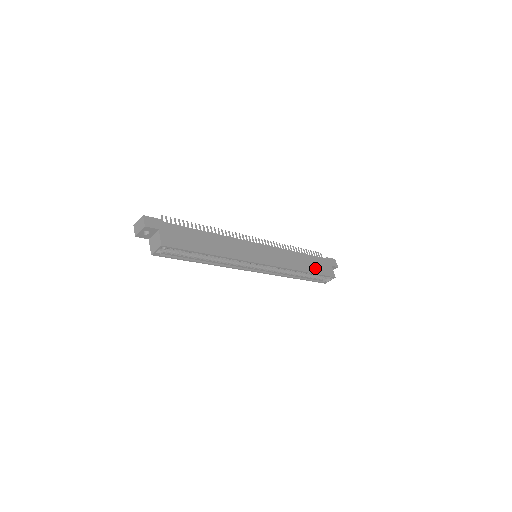
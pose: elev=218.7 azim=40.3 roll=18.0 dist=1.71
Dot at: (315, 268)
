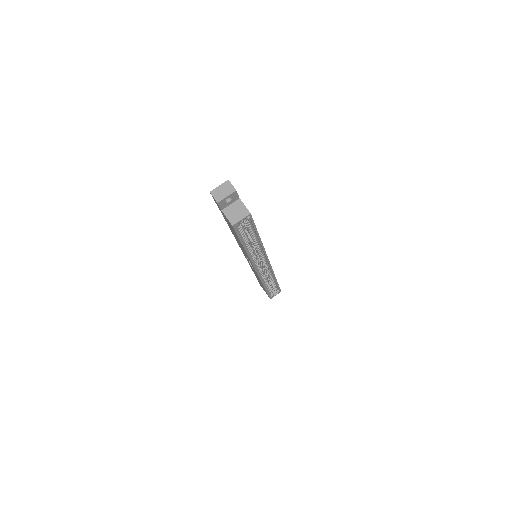
Dot at: occluded
